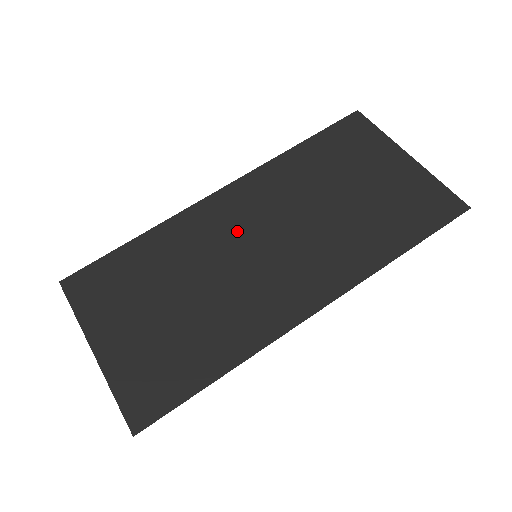
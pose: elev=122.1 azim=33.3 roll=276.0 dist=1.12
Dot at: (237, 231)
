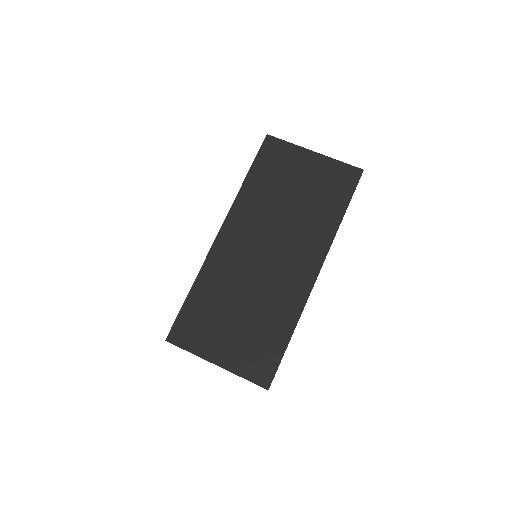
Dot at: (247, 253)
